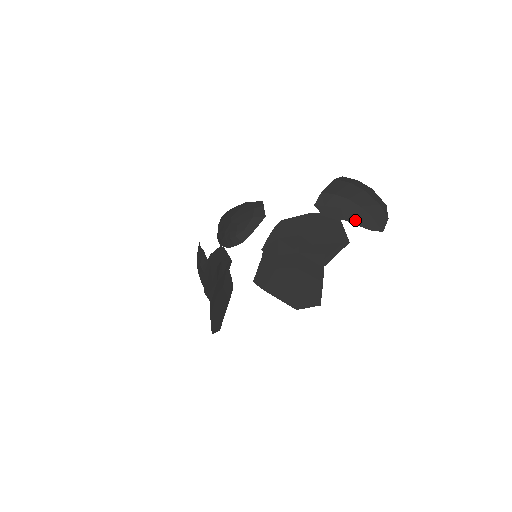
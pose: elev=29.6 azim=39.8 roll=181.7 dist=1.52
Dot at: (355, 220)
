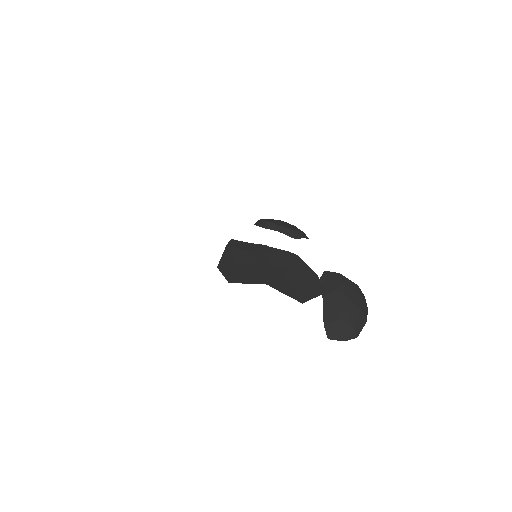
Dot at: (327, 308)
